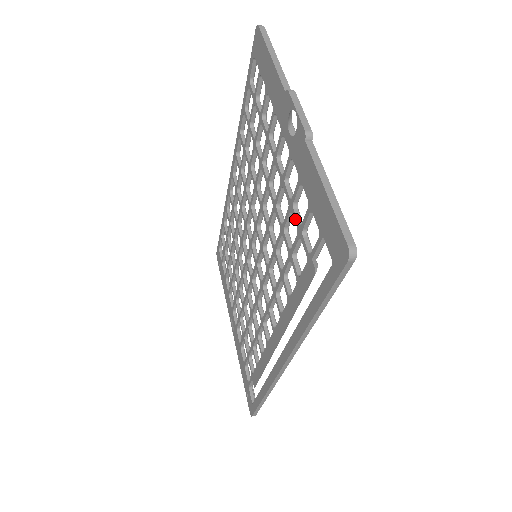
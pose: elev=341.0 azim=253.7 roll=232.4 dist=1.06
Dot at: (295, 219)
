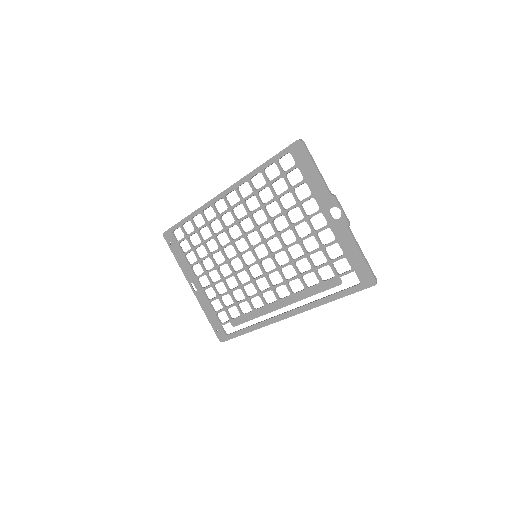
Dot at: (326, 256)
